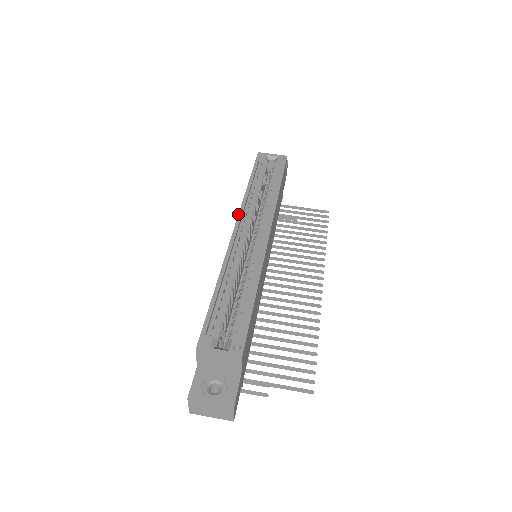
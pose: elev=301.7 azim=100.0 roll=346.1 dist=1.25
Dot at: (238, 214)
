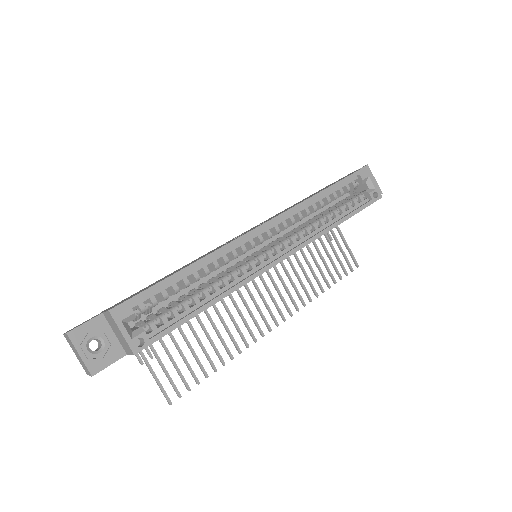
Dot at: (280, 214)
